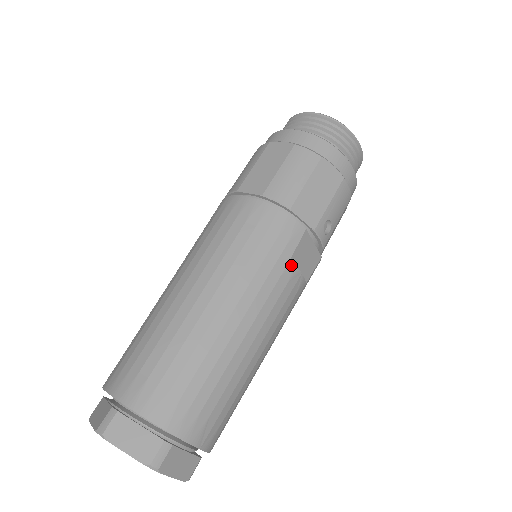
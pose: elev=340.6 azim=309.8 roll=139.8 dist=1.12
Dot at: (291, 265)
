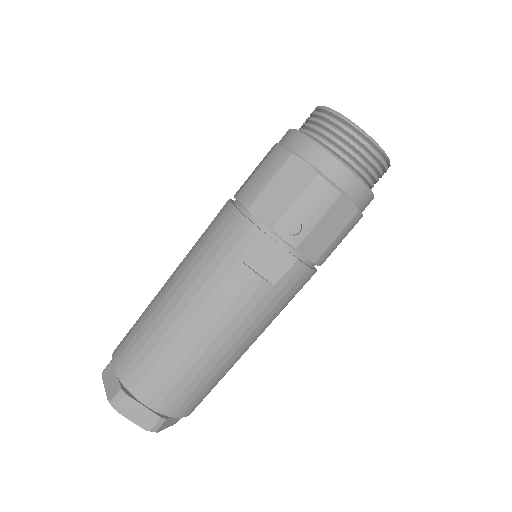
Dot at: (240, 264)
